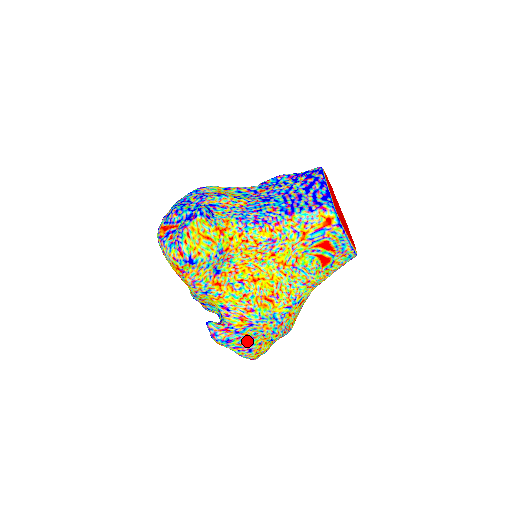
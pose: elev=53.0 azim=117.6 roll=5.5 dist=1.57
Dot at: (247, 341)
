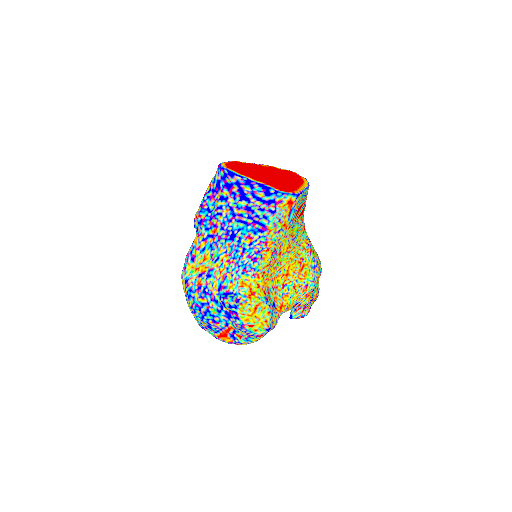
Dot at: (315, 293)
